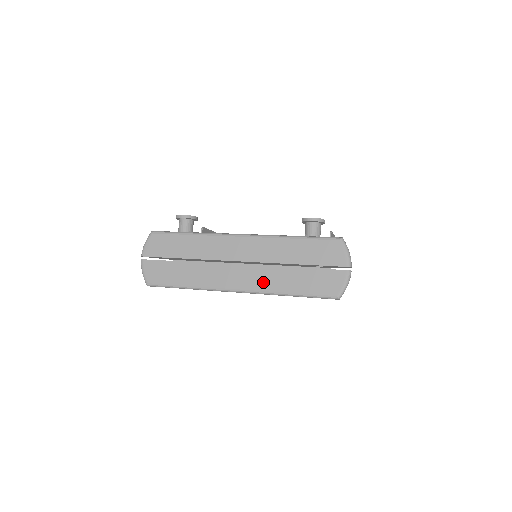
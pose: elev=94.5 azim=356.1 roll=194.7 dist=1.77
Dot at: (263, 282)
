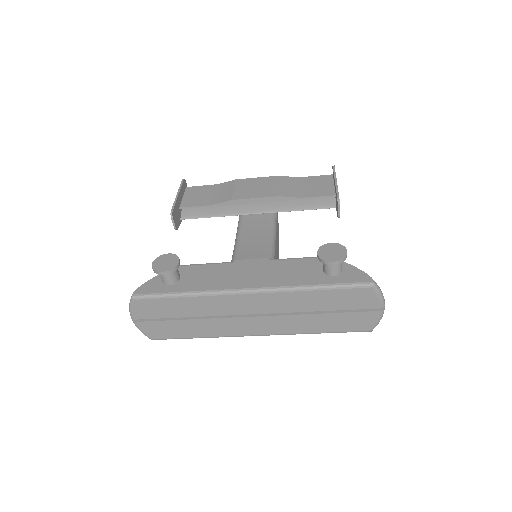
Dot at: (286, 328)
